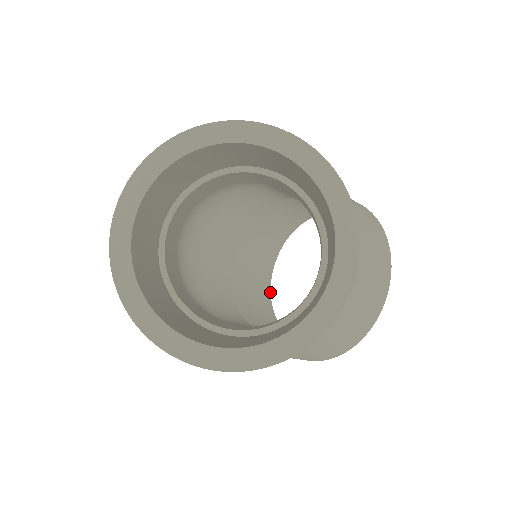
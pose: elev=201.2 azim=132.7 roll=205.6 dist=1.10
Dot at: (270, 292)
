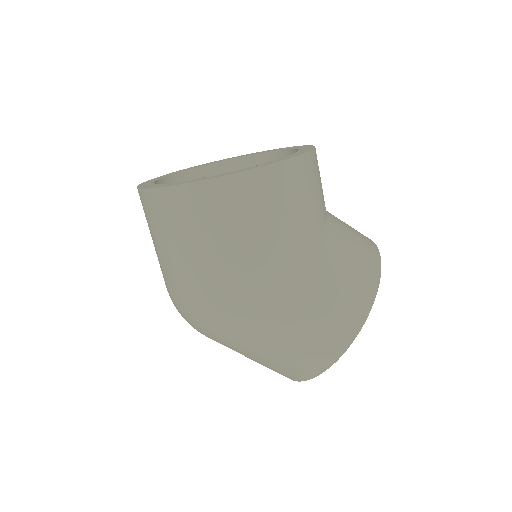
Dot at: occluded
